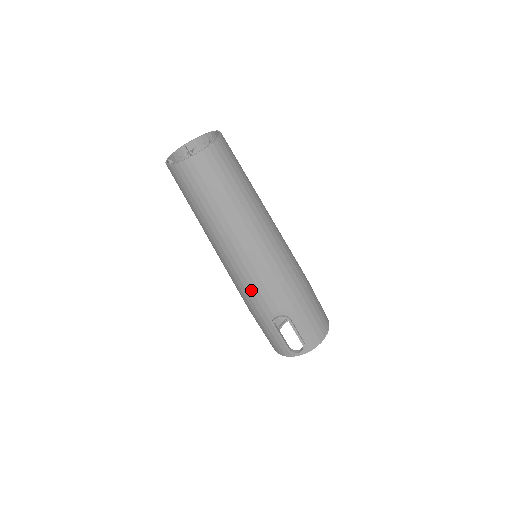
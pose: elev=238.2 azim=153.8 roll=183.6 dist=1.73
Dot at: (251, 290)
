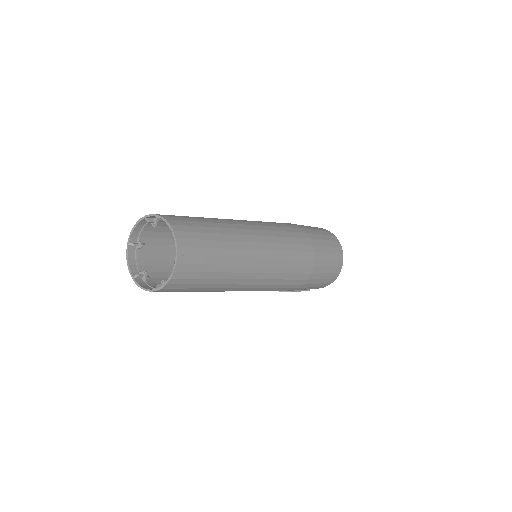
Dot at: occluded
